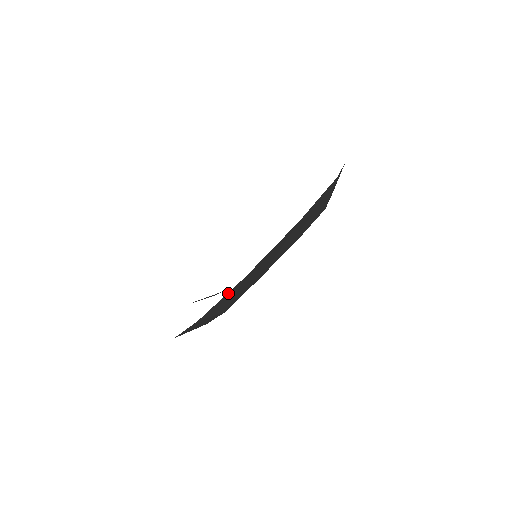
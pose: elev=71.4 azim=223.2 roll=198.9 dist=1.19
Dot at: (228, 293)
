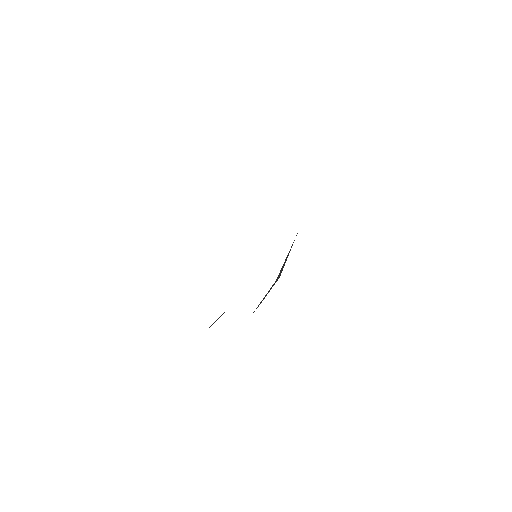
Dot at: (290, 249)
